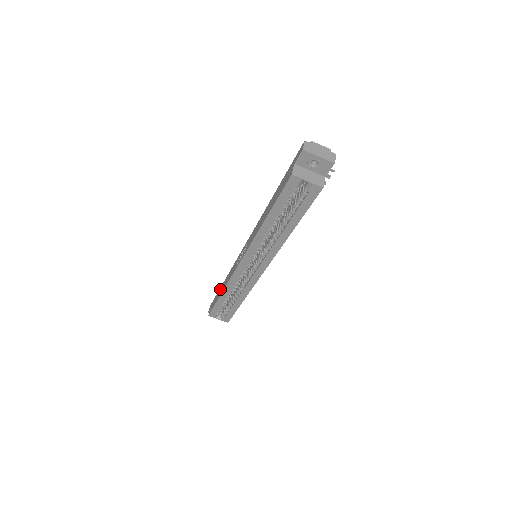
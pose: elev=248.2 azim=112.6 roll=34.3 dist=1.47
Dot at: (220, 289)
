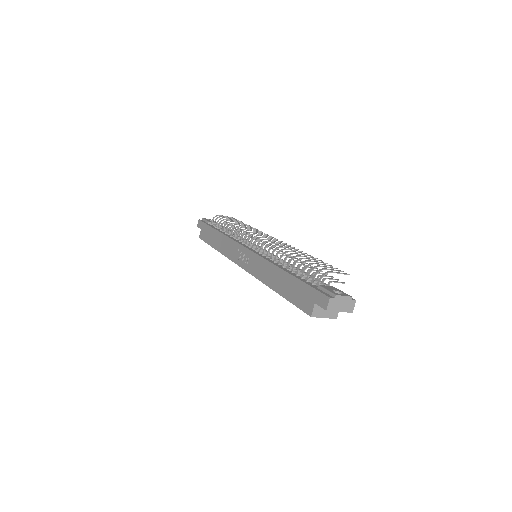
Dot at: (213, 233)
